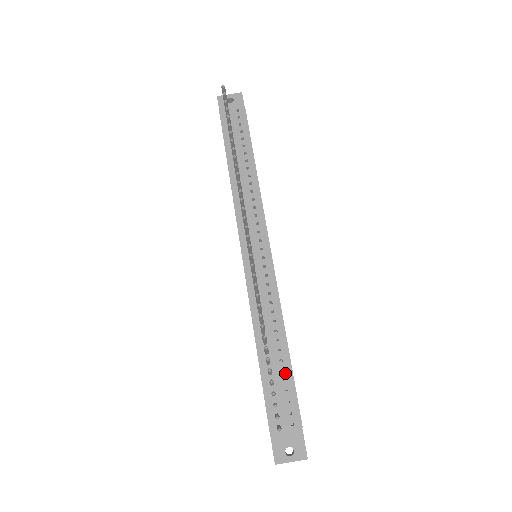
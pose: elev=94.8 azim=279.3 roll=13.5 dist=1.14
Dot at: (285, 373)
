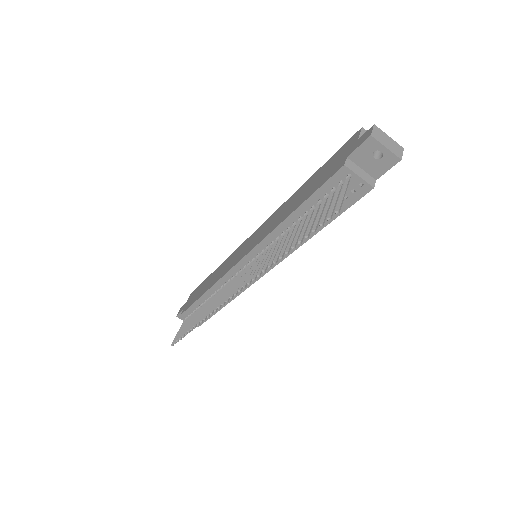
Dot at: occluded
